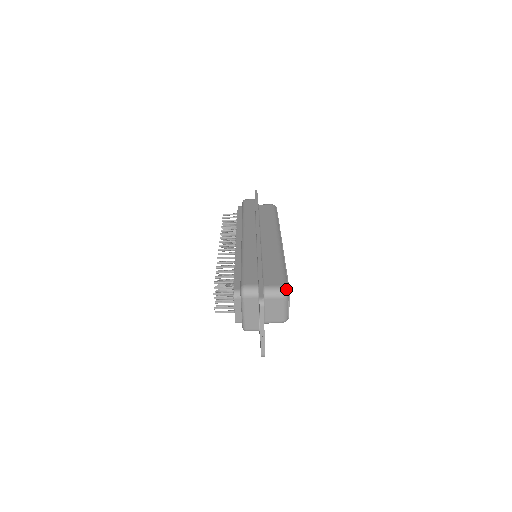
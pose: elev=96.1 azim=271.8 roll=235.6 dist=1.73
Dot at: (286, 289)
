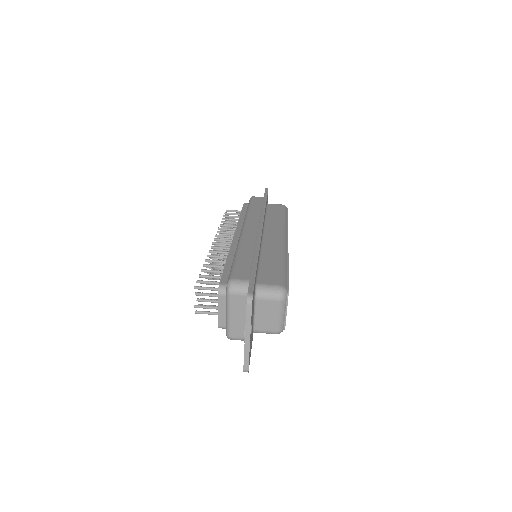
Dot at: (284, 290)
